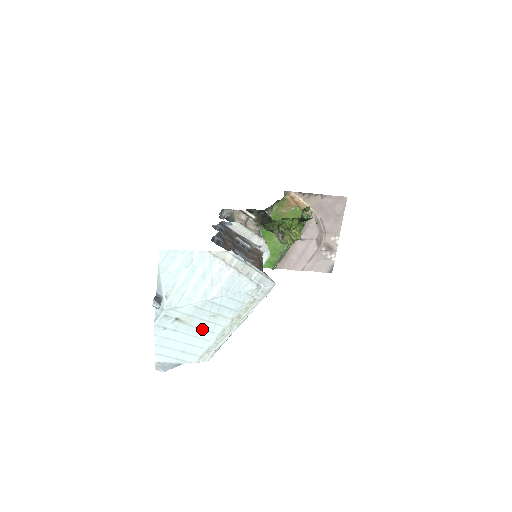
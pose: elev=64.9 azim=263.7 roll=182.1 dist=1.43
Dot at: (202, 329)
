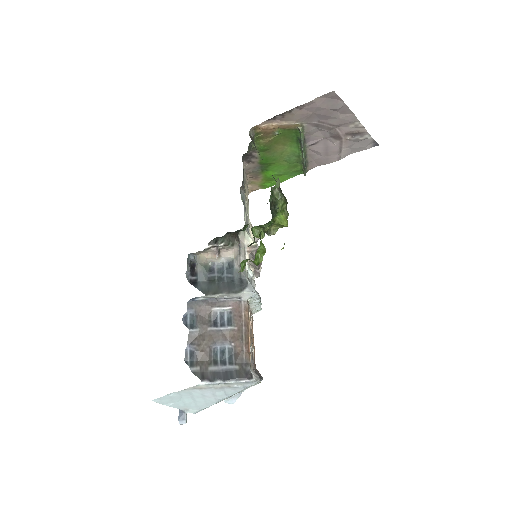
Dot at: occluded
